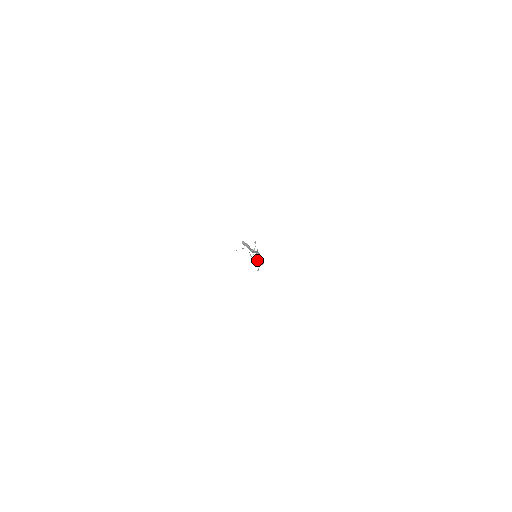
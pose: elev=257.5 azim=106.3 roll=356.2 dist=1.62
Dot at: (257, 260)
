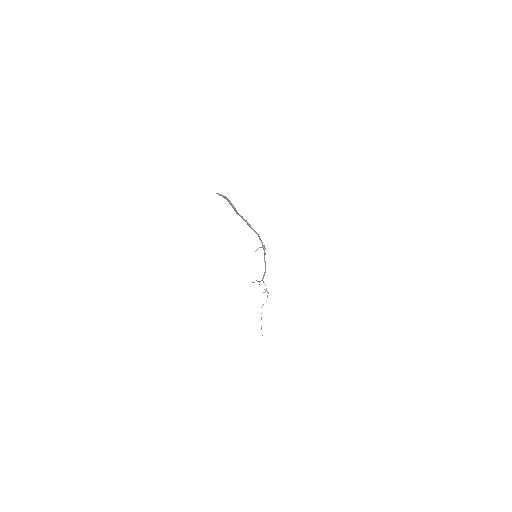
Dot at: occluded
